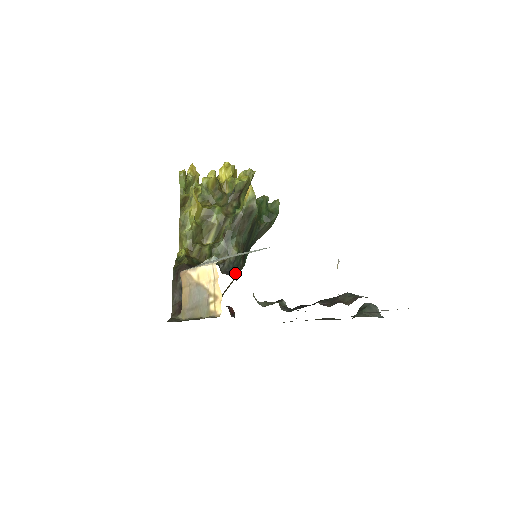
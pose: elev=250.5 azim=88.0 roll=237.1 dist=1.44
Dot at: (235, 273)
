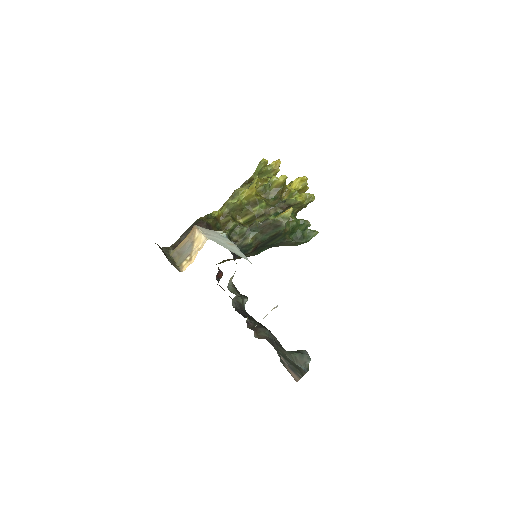
Dot at: occluded
